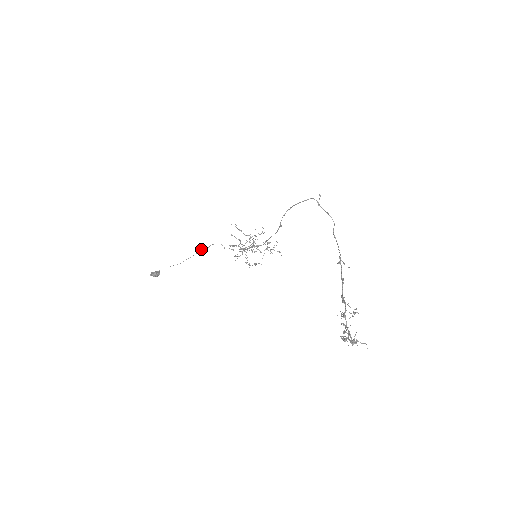
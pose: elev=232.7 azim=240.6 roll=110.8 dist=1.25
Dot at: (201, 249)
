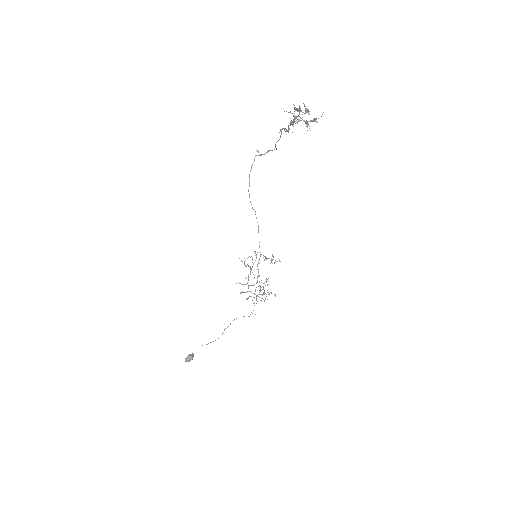
Dot at: (224, 329)
